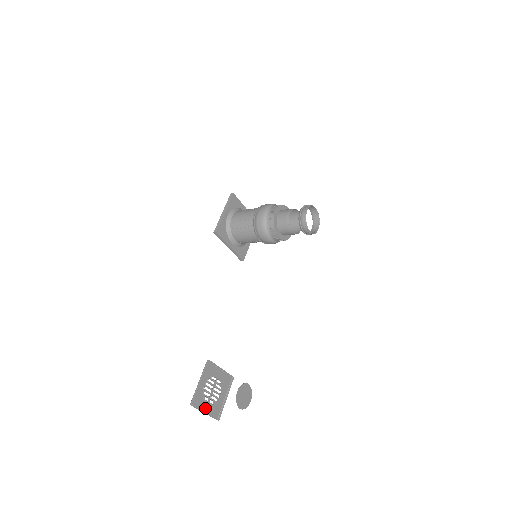
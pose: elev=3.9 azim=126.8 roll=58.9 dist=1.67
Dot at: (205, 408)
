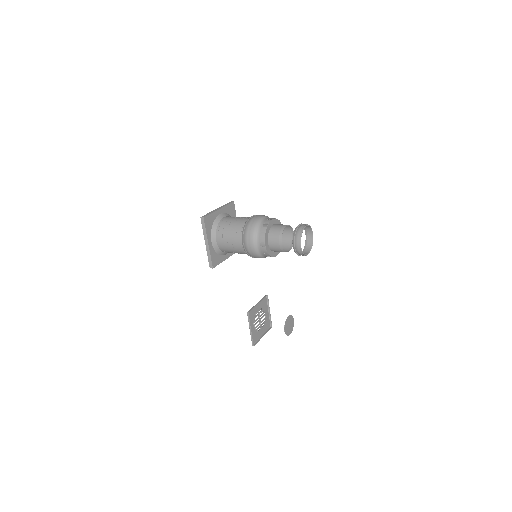
Dot at: (261, 333)
